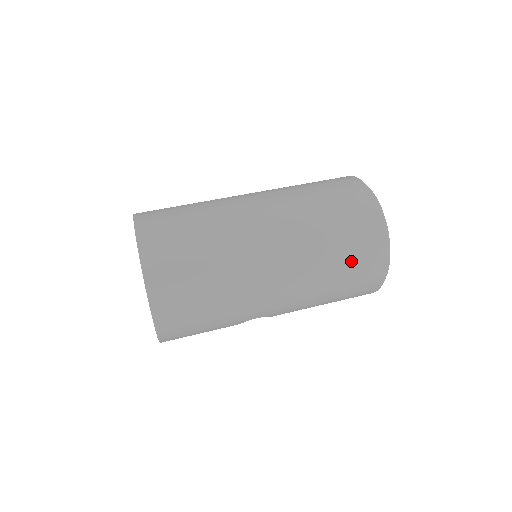
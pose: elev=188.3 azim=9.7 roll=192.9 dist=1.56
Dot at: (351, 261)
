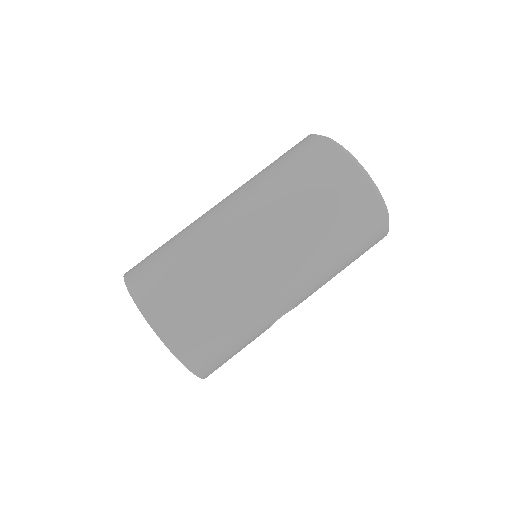
Dot at: (339, 214)
